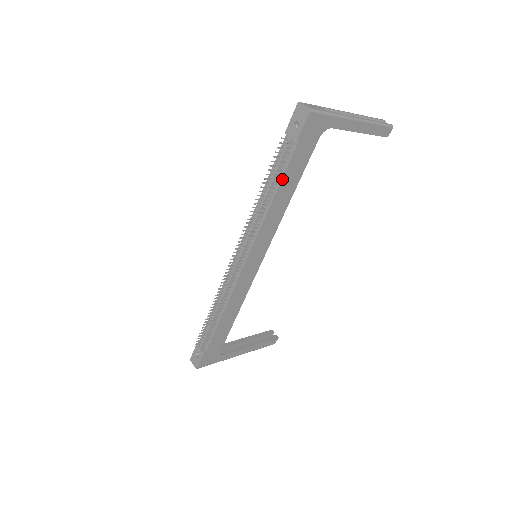
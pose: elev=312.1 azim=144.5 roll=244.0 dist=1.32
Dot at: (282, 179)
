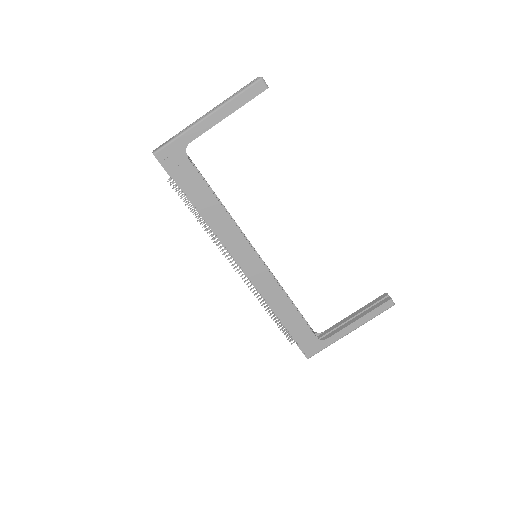
Dot at: (193, 203)
